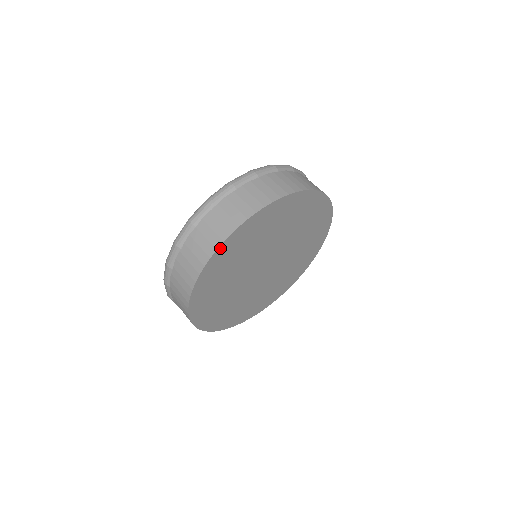
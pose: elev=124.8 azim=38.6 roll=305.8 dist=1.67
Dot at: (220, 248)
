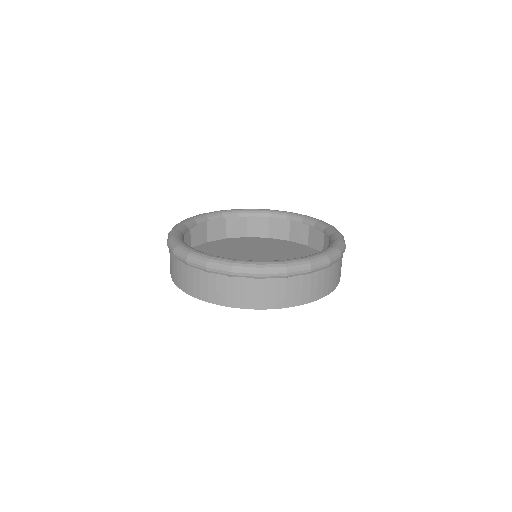
Dot at: (212, 301)
